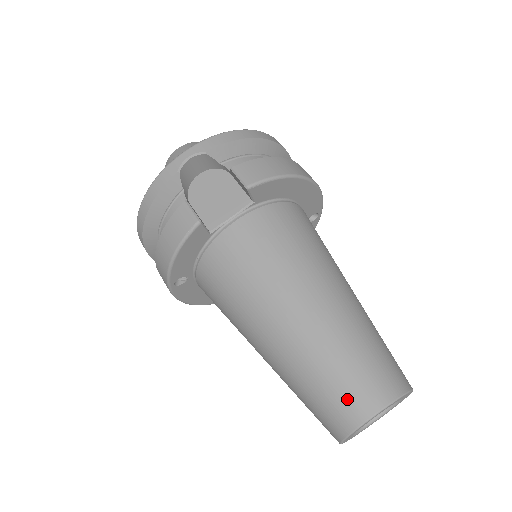
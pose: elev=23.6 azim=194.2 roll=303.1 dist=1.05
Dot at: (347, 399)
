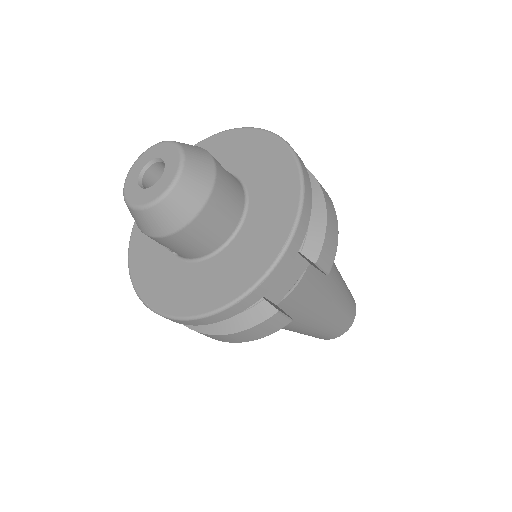
Dot at: (339, 332)
